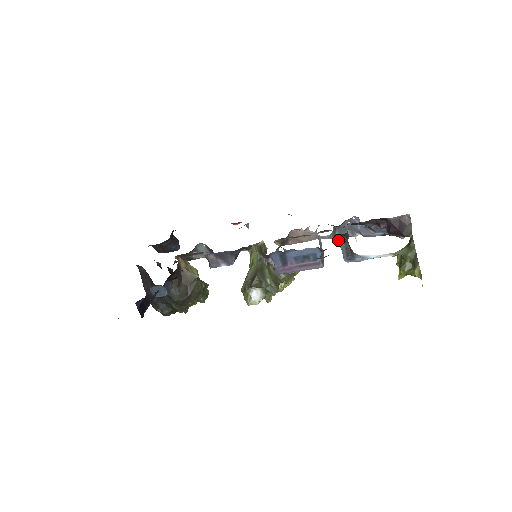
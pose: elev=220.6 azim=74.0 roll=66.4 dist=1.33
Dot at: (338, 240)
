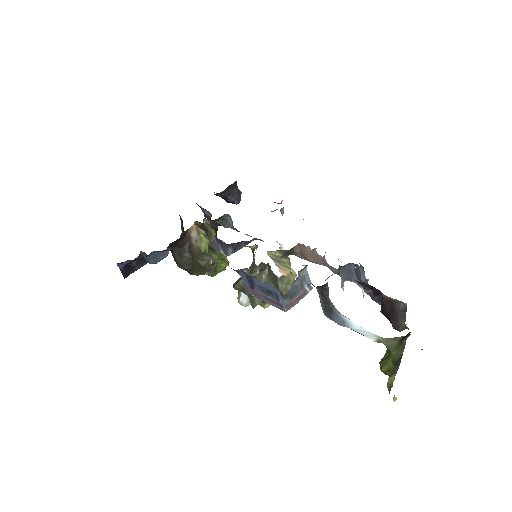
Dot at: (341, 281)
